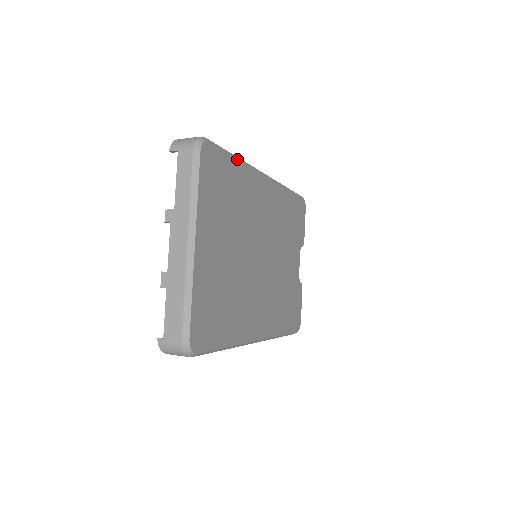
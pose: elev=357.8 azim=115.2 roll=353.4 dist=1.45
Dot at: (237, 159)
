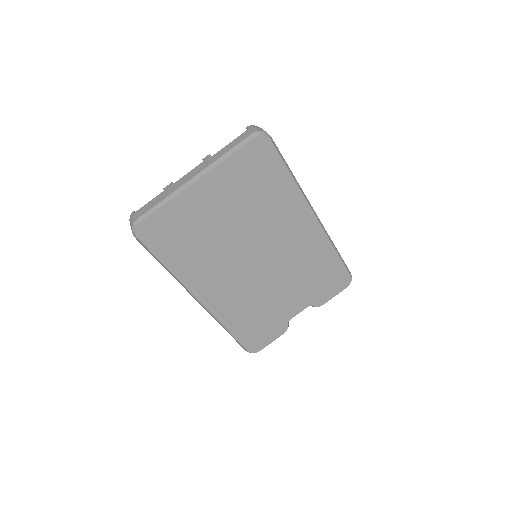
Dot at: (290, 176)
